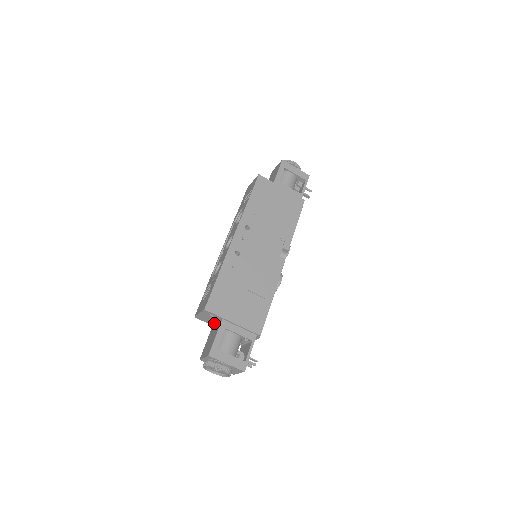
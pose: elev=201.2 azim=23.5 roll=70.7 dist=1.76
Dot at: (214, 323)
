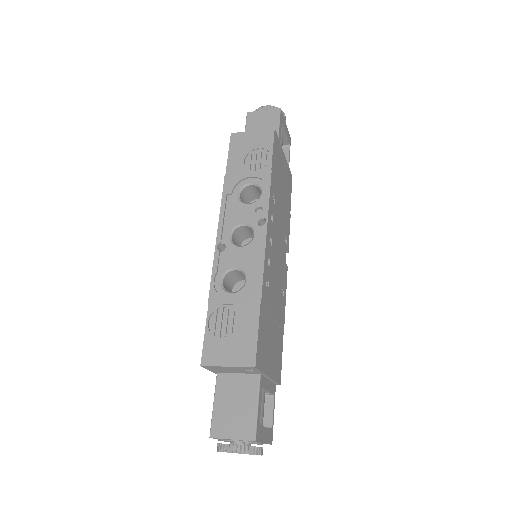
Dot at: (225, 372)
